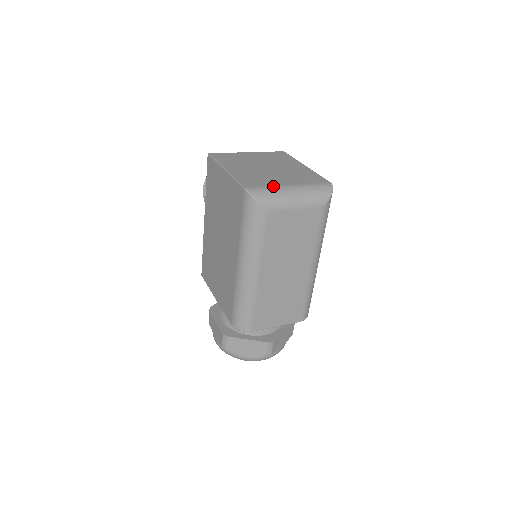
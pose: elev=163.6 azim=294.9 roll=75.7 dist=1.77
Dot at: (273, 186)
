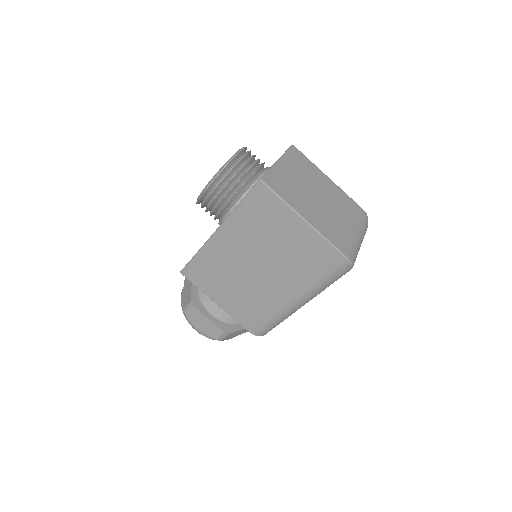
Dot at: (353, 241)
